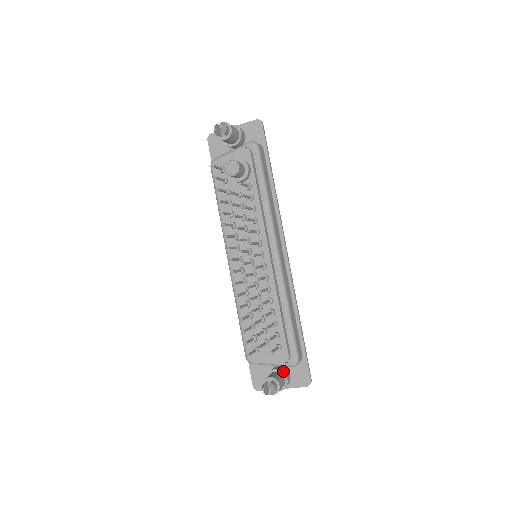
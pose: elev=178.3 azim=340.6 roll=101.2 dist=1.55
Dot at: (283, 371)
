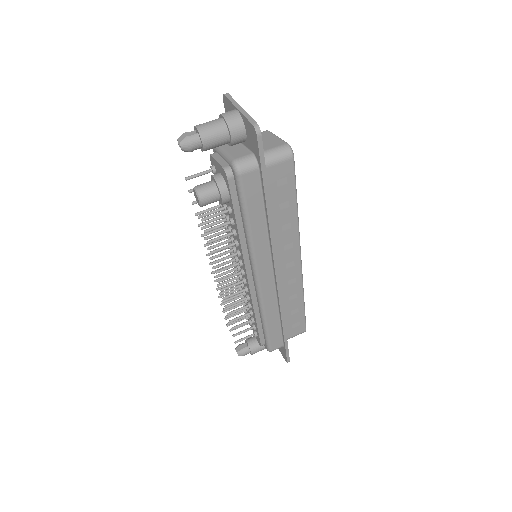
Dot at: occluded
